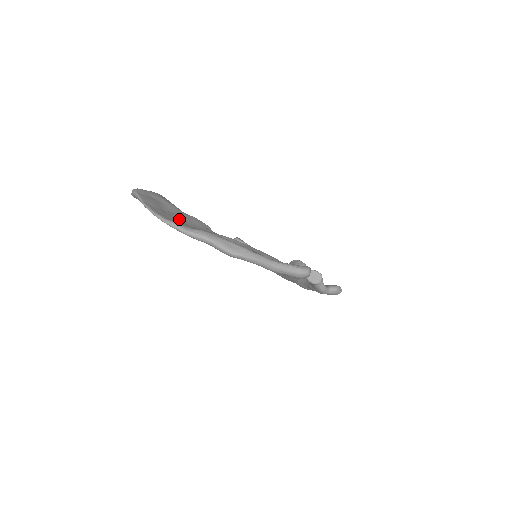
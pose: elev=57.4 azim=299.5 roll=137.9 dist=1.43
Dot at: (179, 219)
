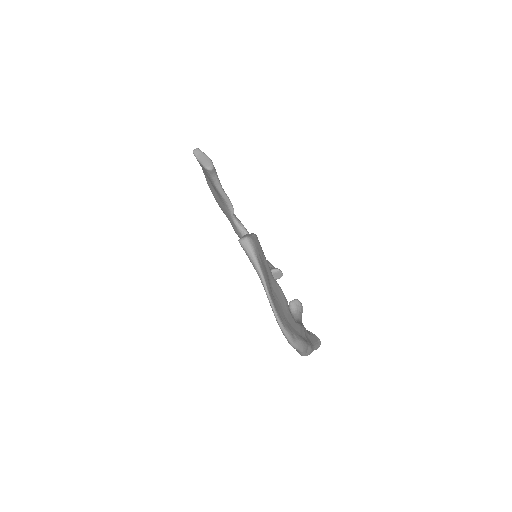
Dot at: (282, 309)
